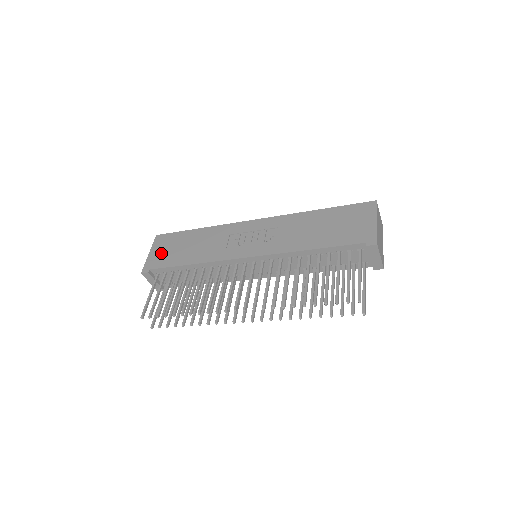
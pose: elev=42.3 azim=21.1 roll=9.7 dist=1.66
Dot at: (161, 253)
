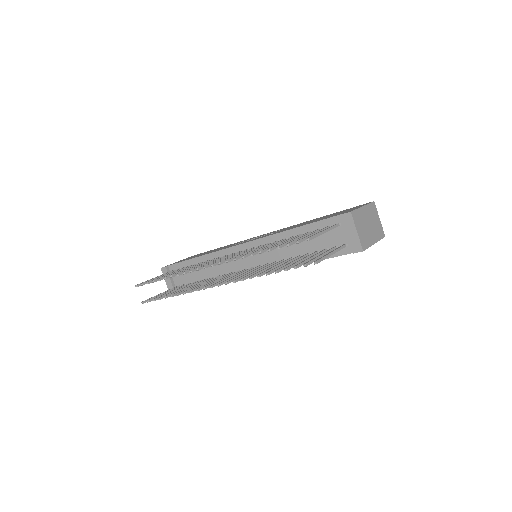
Dot at: (185, 259)
